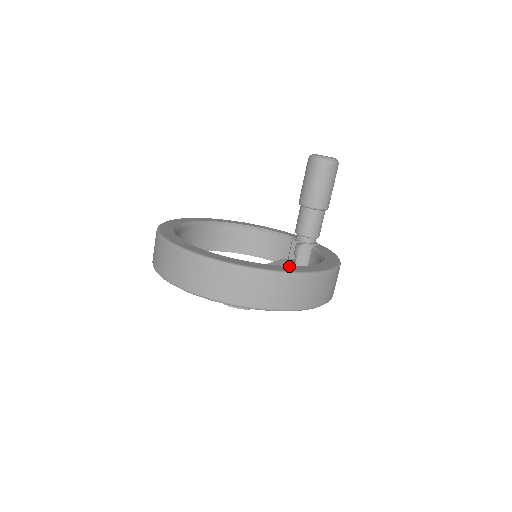
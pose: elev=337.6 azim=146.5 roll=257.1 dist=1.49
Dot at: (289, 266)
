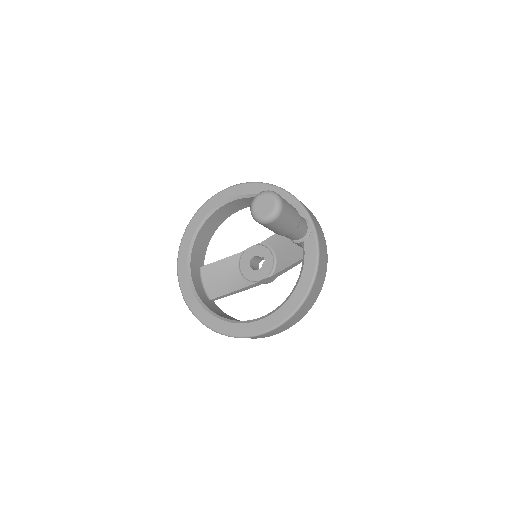
Dot at: (255, 322)
